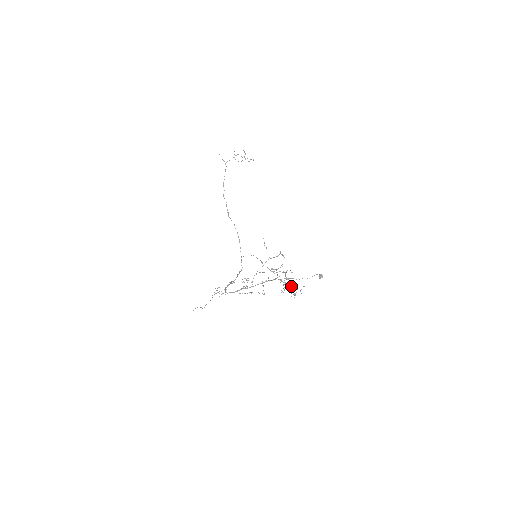
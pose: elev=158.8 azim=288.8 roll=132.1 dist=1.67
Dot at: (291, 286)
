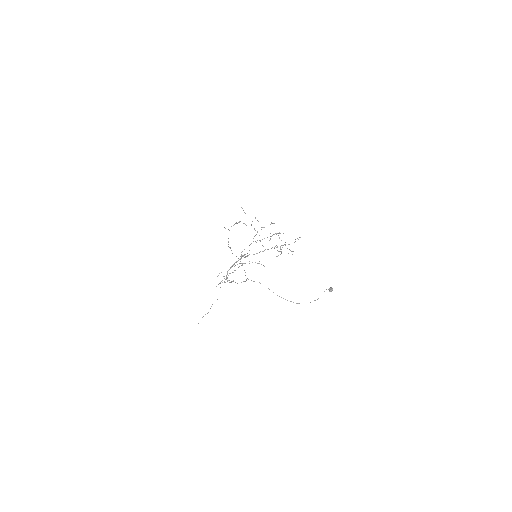
Dot at: occluded
